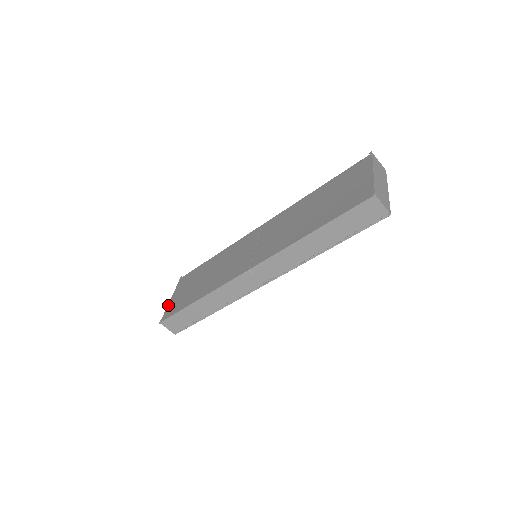
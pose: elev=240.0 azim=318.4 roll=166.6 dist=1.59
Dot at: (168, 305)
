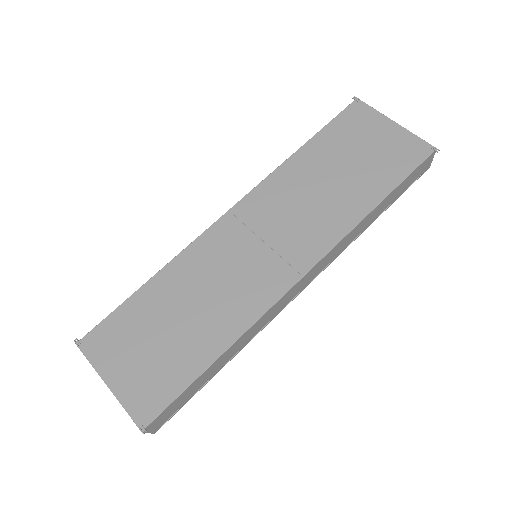
Dot at: (119, 396)
